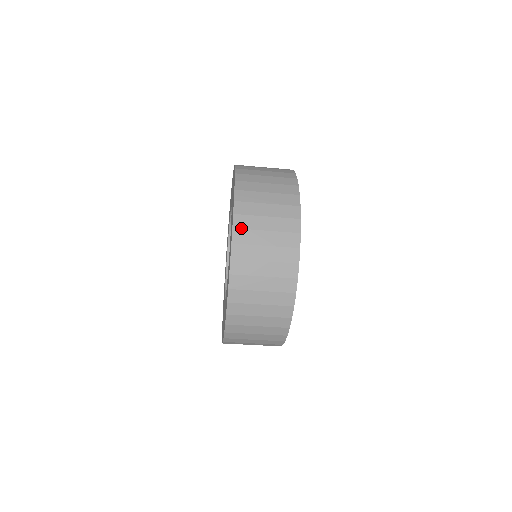
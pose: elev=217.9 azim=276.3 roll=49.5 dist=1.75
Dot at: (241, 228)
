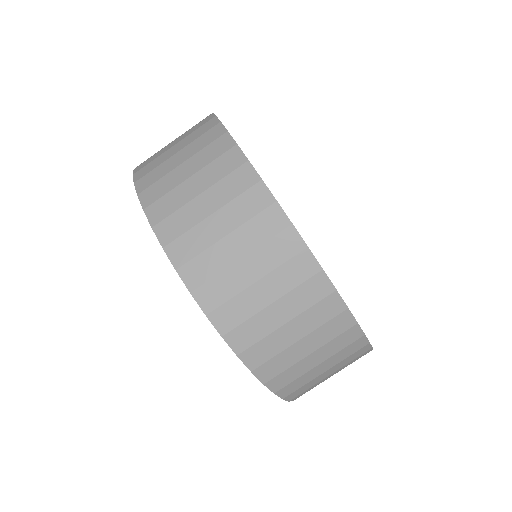
Dot at: (202, 283)
